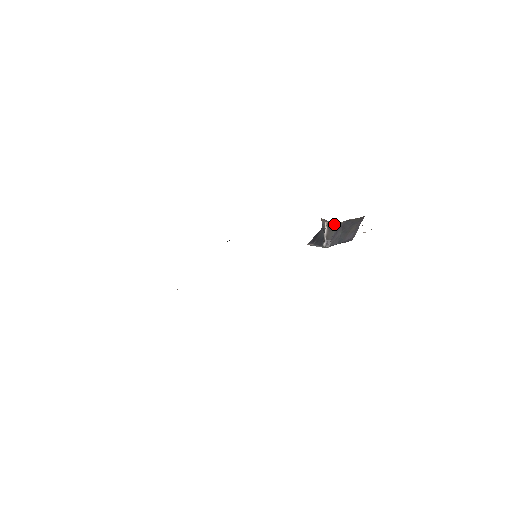
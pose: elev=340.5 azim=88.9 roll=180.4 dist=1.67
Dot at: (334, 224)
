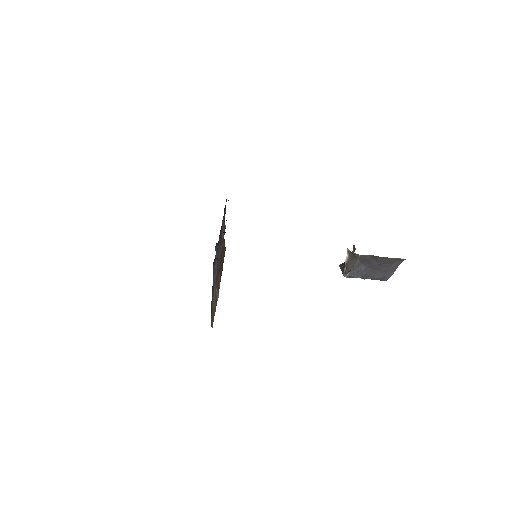
Dot at: (357, 254)
